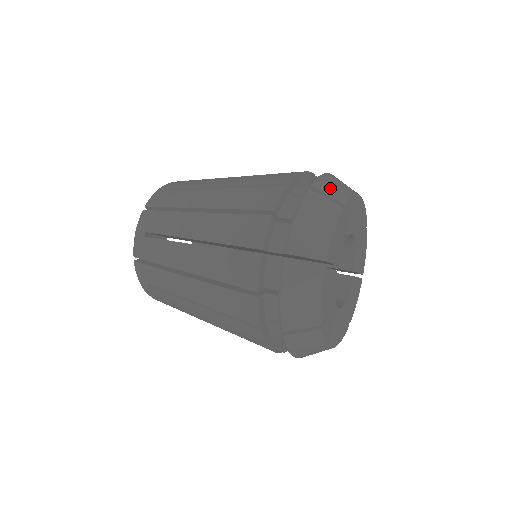
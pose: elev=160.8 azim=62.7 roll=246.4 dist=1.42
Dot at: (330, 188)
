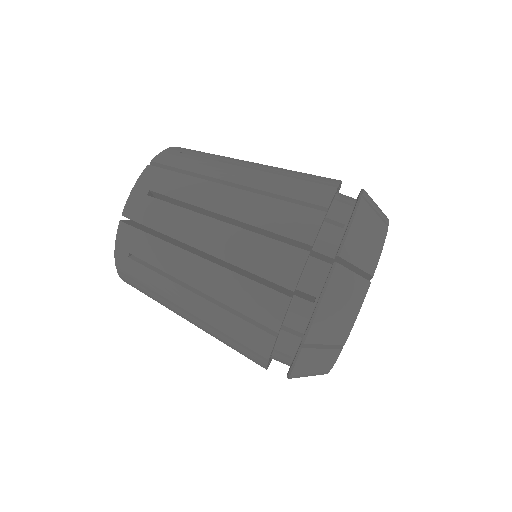
Dot at: (328, 332)
